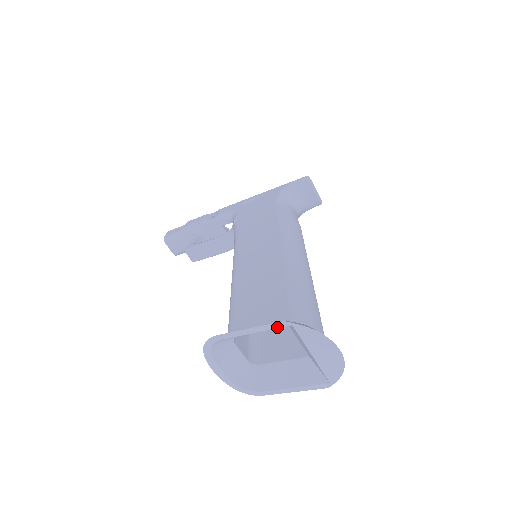
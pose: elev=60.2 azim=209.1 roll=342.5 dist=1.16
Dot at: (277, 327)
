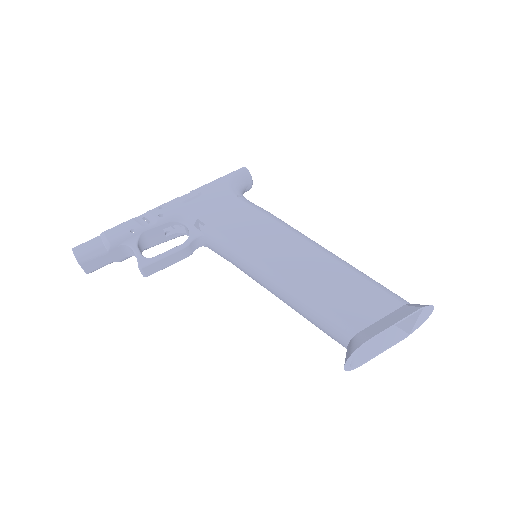
Dot at: occluded
